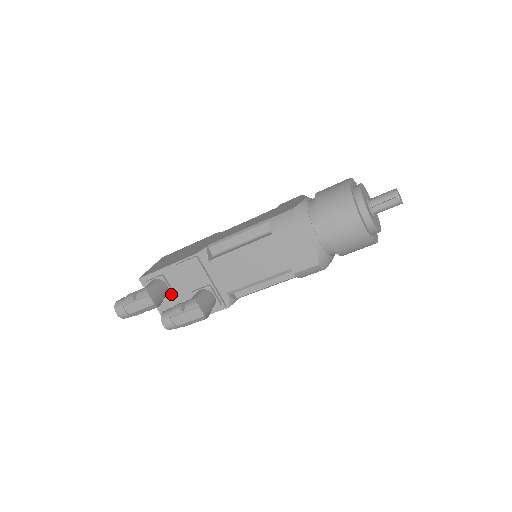
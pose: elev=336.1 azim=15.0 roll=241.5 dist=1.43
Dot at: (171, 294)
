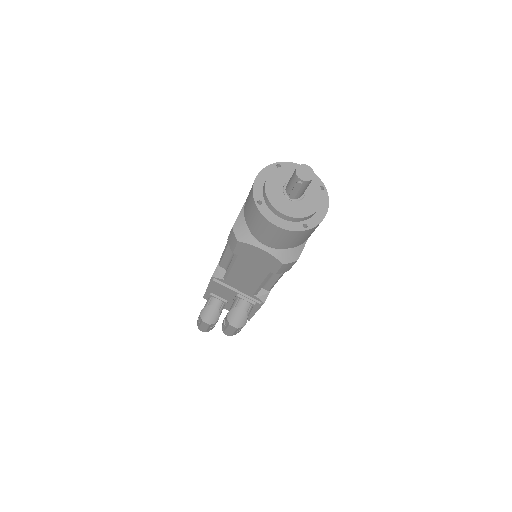
Dot at: (226, 303)
